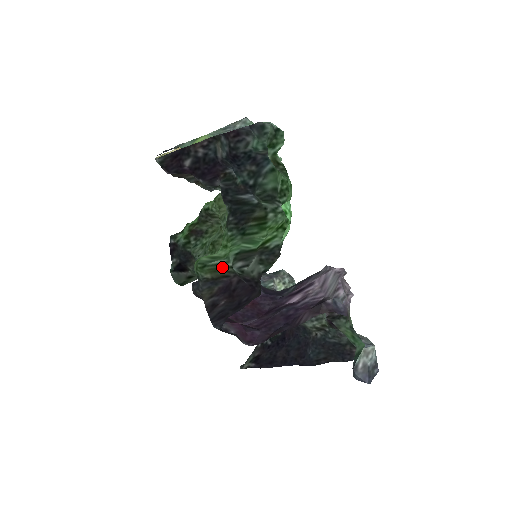
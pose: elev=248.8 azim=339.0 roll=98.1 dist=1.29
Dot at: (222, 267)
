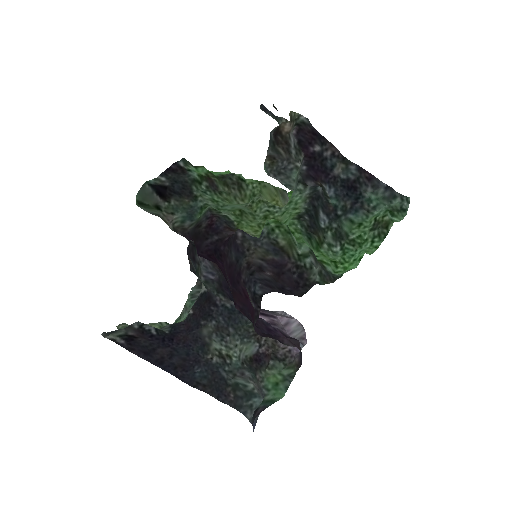
Dot at: (295, 247)
